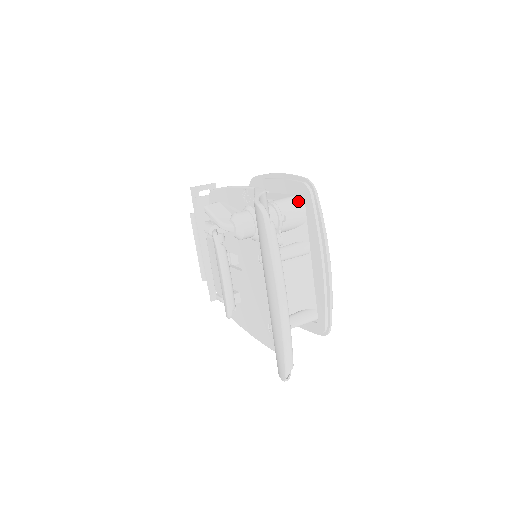
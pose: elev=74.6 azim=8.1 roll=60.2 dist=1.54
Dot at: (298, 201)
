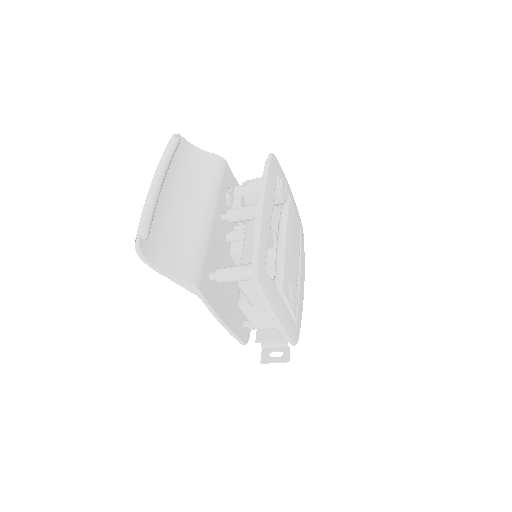
Dot at: occluded
